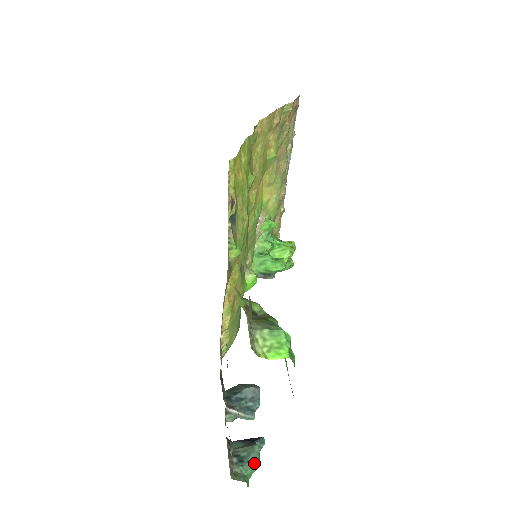
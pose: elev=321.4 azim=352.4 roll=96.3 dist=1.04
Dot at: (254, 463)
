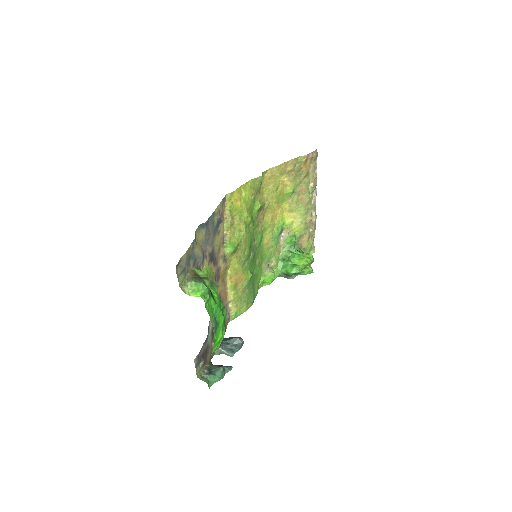
Dot at: (217, 376)
